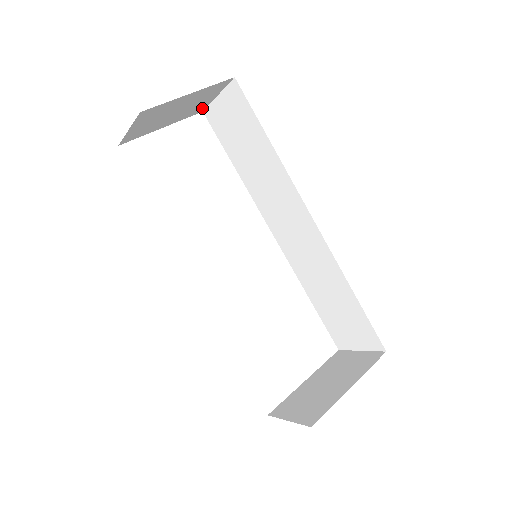
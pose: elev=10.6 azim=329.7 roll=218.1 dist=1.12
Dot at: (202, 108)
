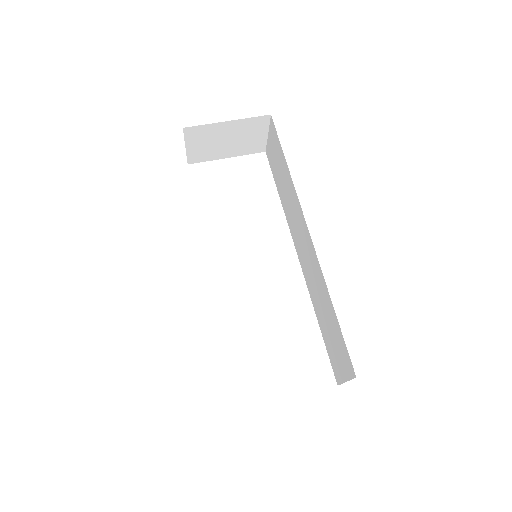
Dot at: (261, 147)
